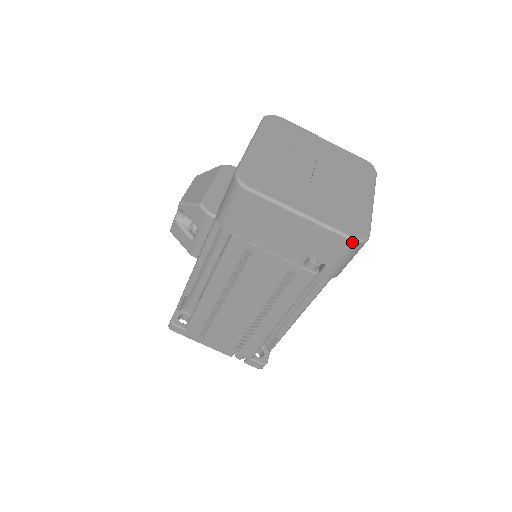
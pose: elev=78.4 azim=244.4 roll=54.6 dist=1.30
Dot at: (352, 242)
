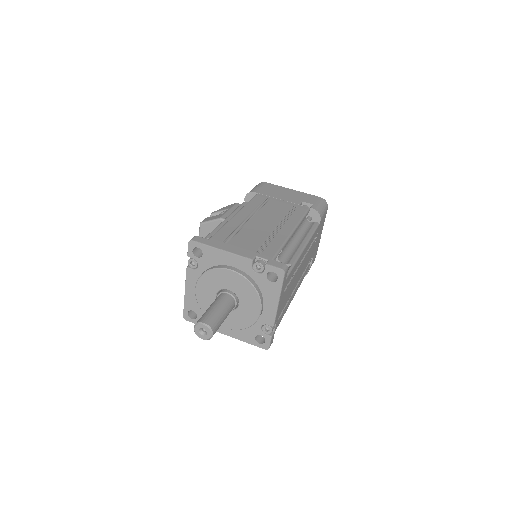
Dot at: (321, 198)
